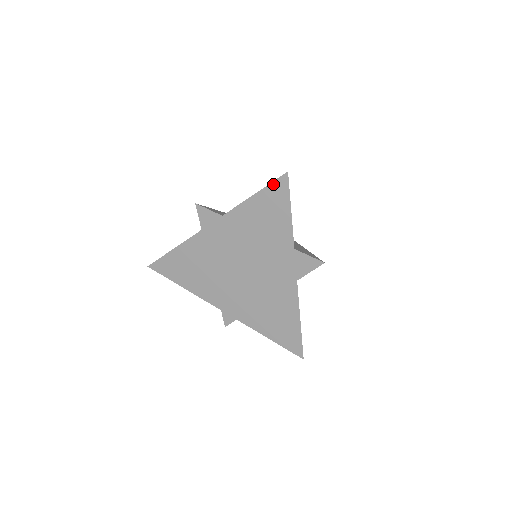
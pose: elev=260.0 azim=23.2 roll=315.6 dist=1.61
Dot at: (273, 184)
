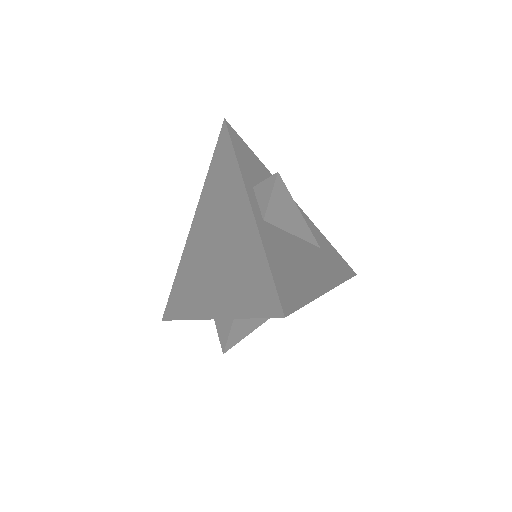
Dot at: (219, 140)
